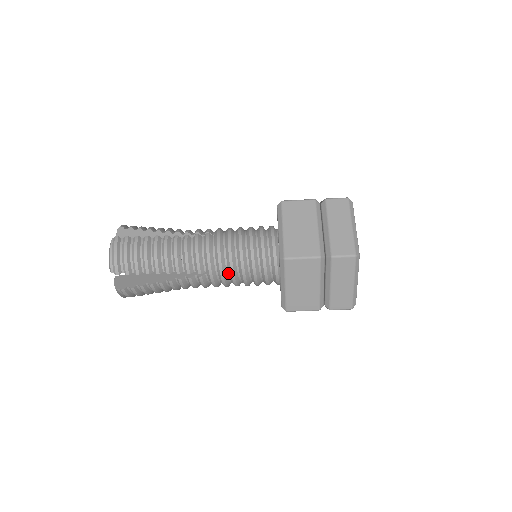
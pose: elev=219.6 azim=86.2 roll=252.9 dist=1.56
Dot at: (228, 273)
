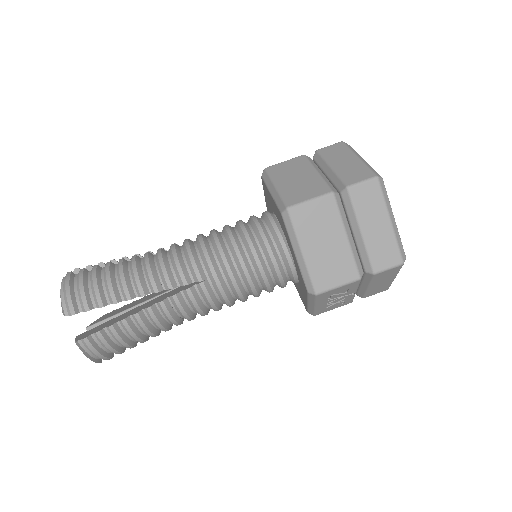
Dot at: (223, 275)
